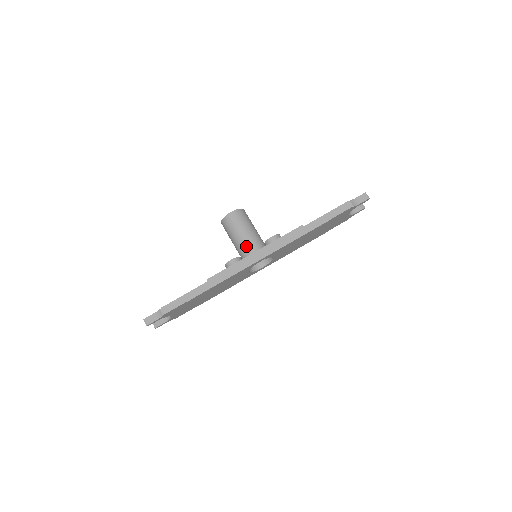
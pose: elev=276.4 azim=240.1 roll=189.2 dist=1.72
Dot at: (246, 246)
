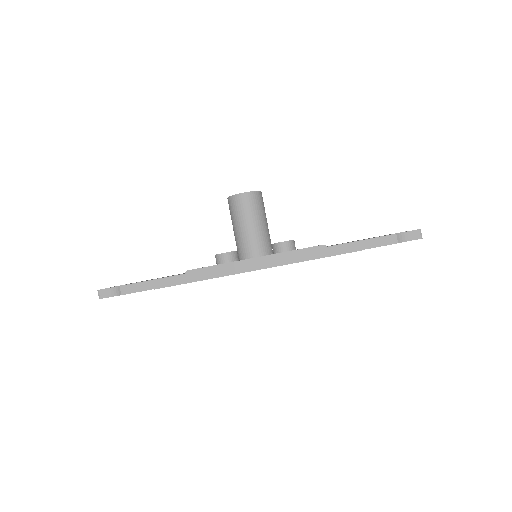
Dot at: (247, 244)
